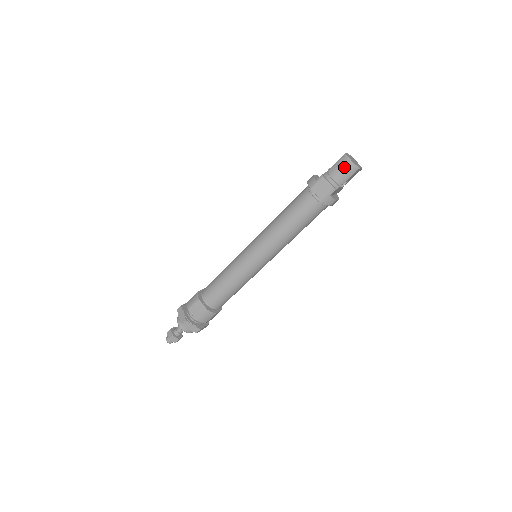
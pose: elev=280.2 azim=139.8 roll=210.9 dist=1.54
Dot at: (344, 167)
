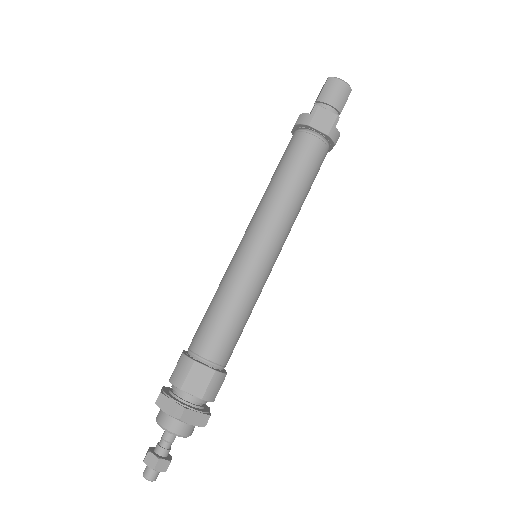
Dot at: (338, 89)
